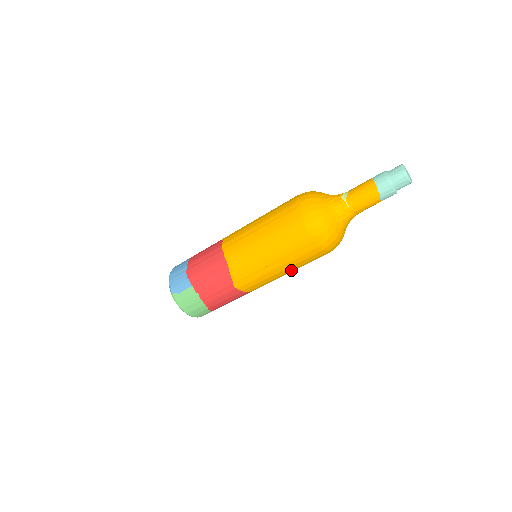
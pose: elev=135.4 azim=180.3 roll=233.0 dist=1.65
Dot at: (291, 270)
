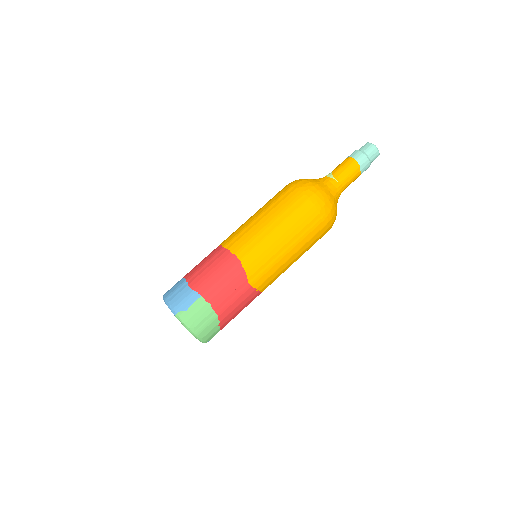
Dot at: (299, 255)
